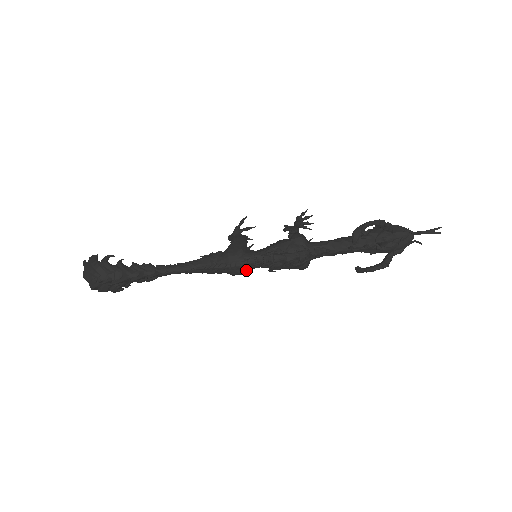
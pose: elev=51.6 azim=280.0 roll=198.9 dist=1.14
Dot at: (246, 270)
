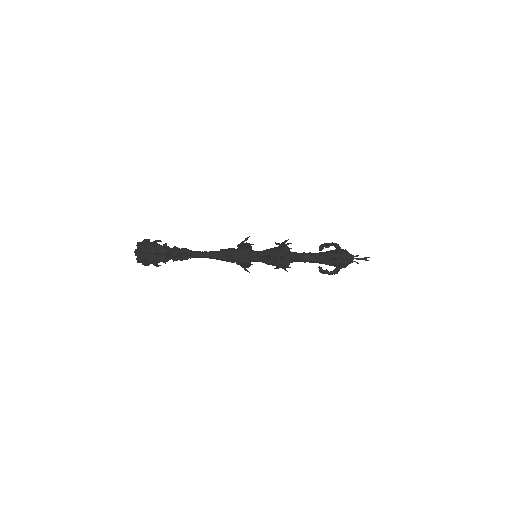
Dot at: (250, 261)
